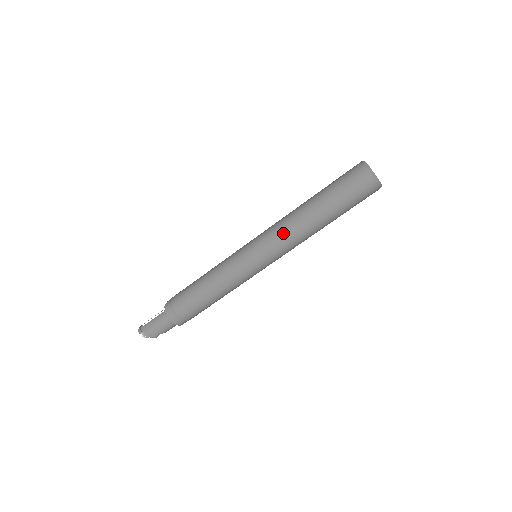
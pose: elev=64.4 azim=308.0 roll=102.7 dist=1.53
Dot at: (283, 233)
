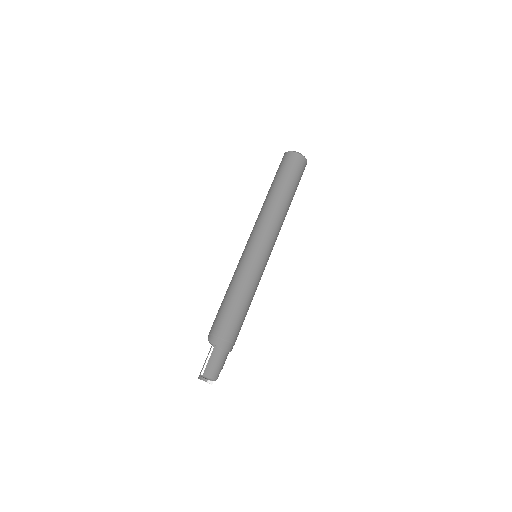
Dot at: (271, 223)
